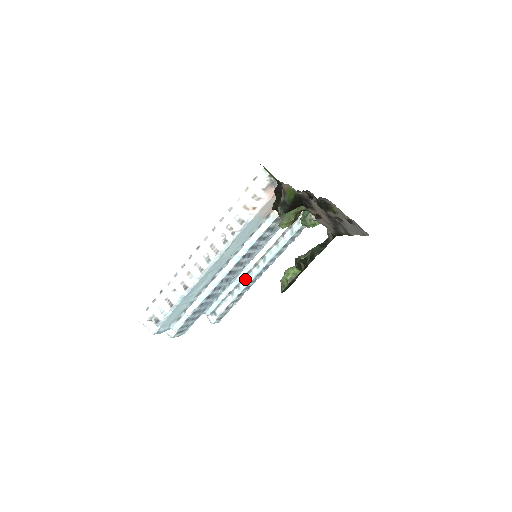
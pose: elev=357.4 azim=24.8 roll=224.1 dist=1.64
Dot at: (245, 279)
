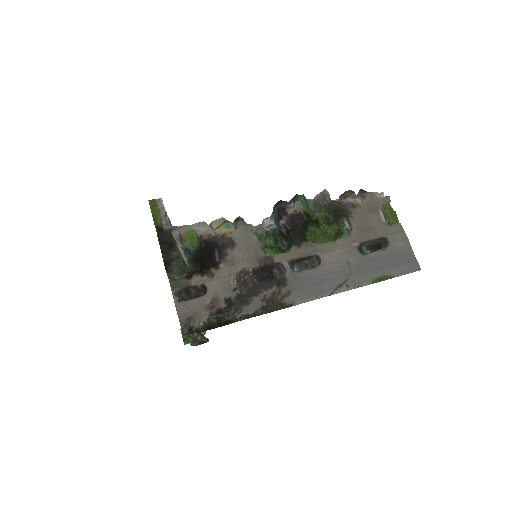
Dot at: occluded
